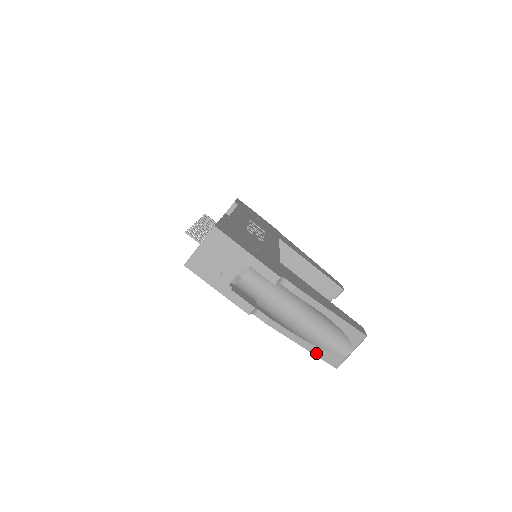
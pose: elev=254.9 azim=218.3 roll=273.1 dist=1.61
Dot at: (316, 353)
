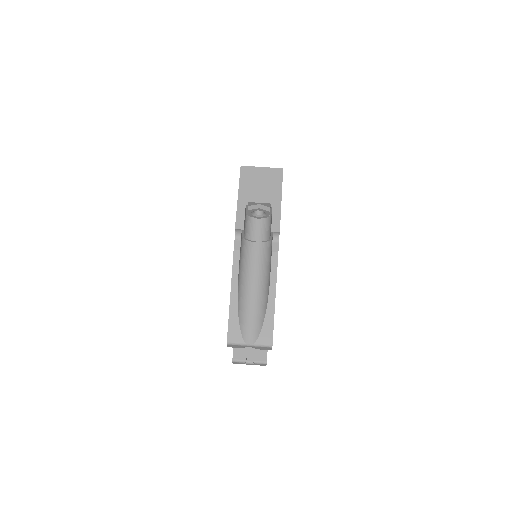
Dot at: (231, 312)
